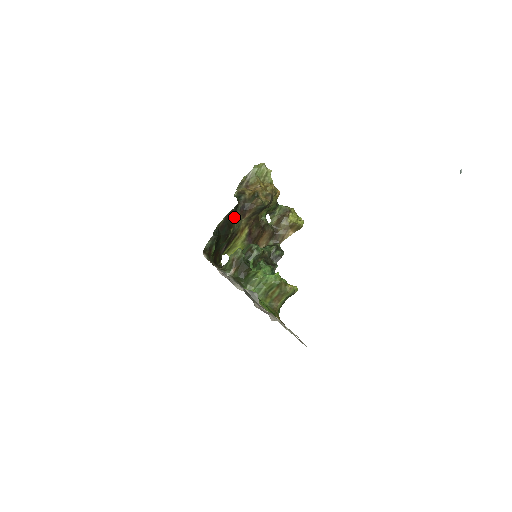
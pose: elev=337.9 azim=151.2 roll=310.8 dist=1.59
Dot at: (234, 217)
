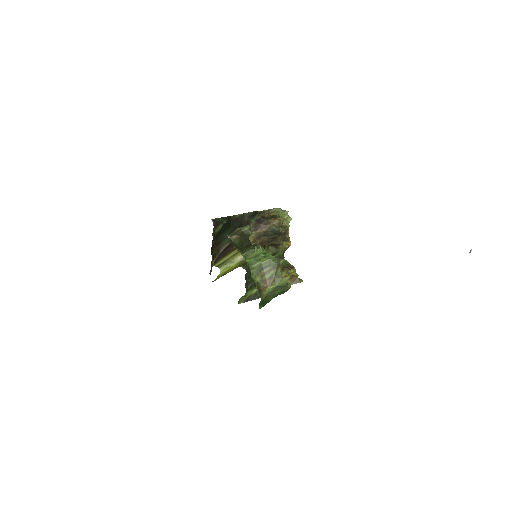
Dot at: (248, 222)
